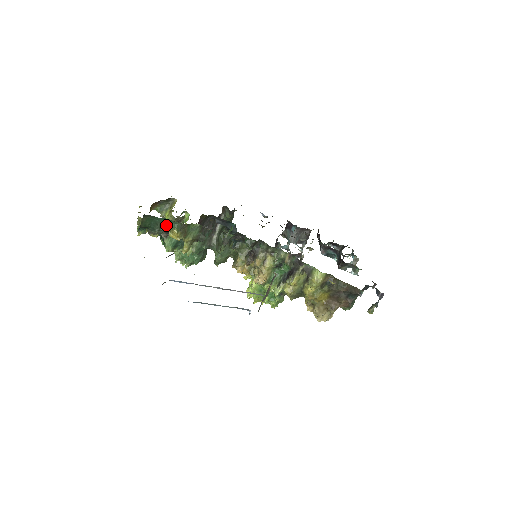
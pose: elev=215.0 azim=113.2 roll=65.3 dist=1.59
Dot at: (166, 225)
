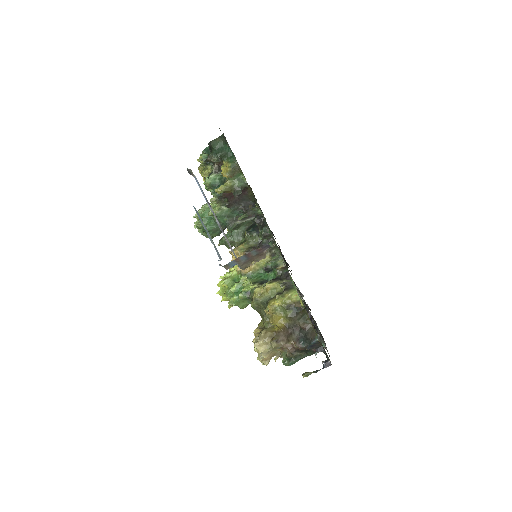
Dot at: (227, 157)
